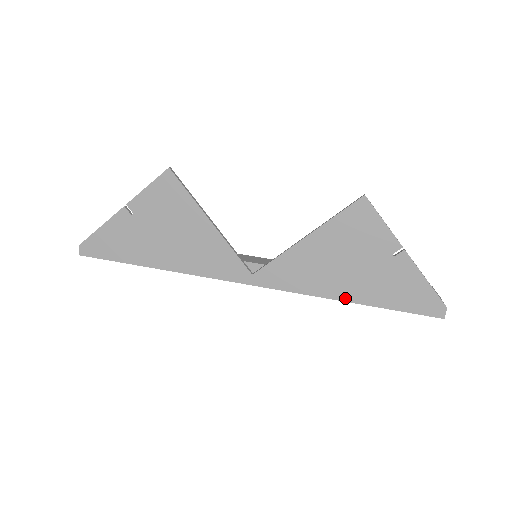
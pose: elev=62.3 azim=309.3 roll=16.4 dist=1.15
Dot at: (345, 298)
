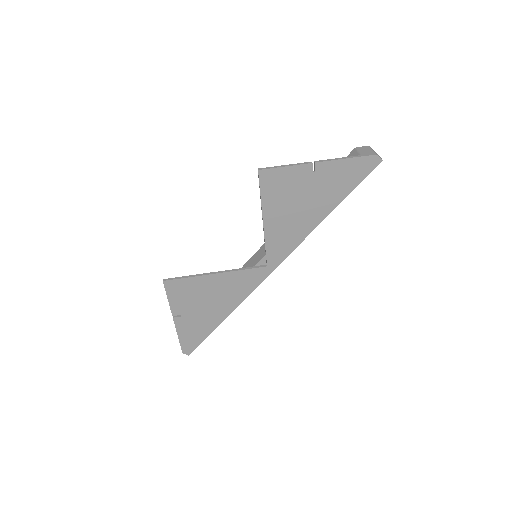
Dot at: (322, 218)
